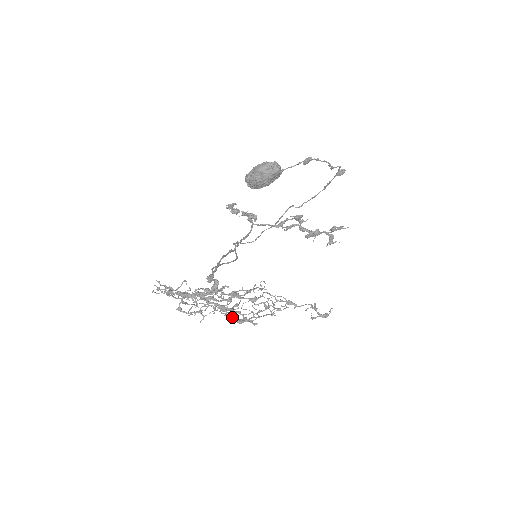
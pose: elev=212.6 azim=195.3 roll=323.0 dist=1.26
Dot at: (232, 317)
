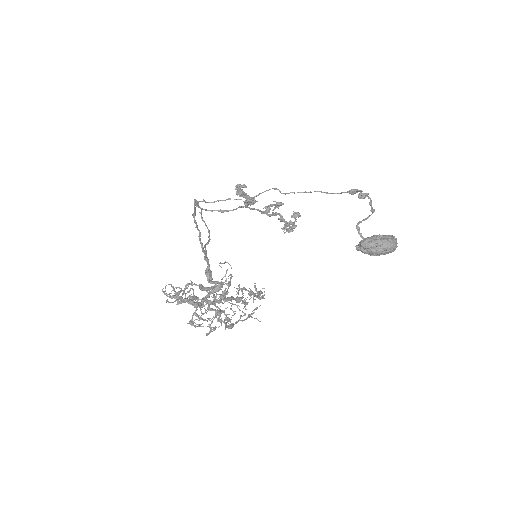
Dot at: (225, 323)
